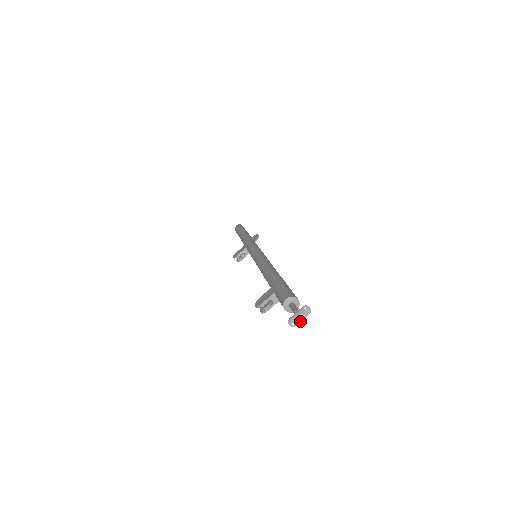
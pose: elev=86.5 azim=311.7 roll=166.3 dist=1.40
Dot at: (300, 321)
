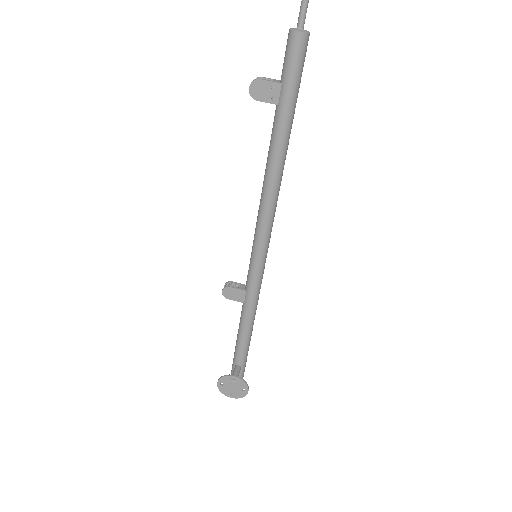
Dot at: out of frame
